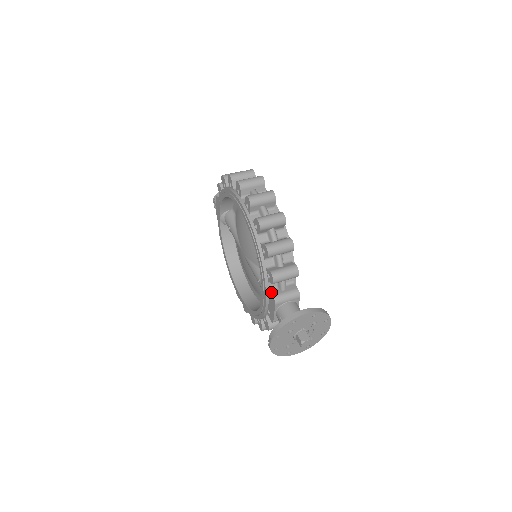
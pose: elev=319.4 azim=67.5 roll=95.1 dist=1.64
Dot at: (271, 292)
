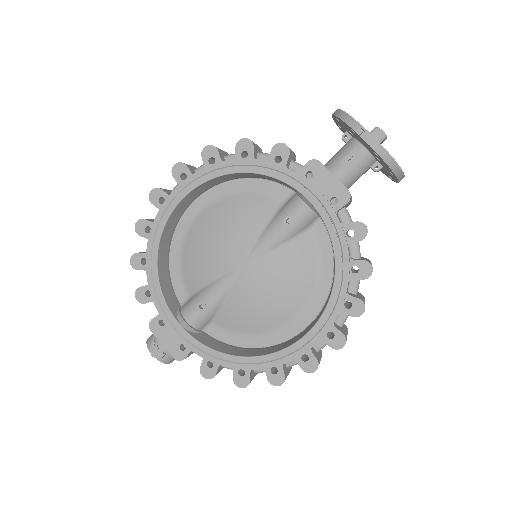
Dot at: (302, 168)
